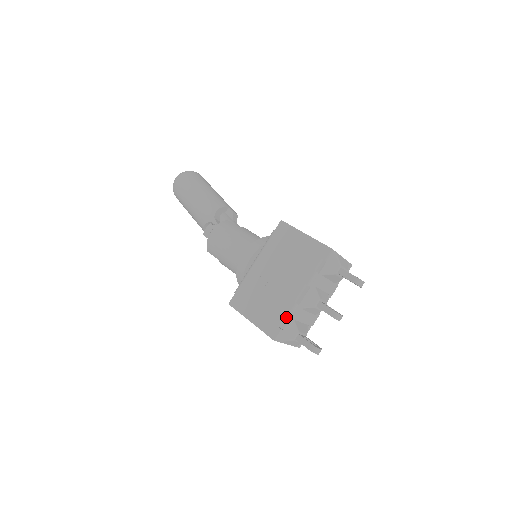
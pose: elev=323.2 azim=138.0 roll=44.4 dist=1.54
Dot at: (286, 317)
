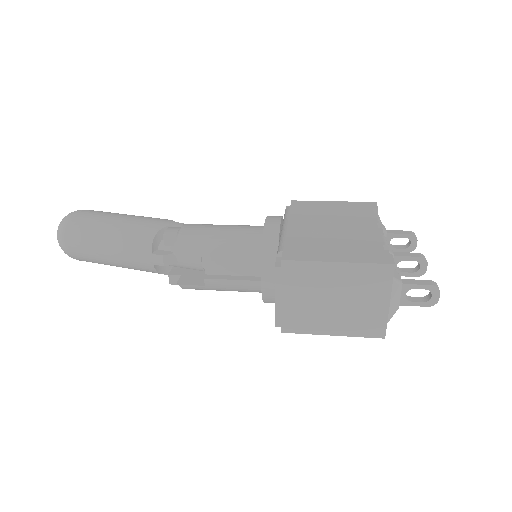
Dot at: occluded
